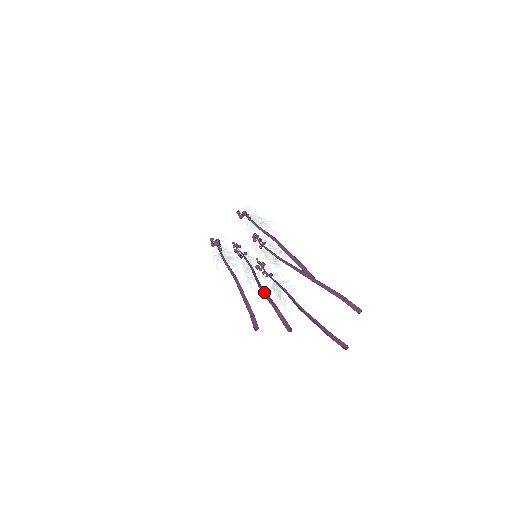
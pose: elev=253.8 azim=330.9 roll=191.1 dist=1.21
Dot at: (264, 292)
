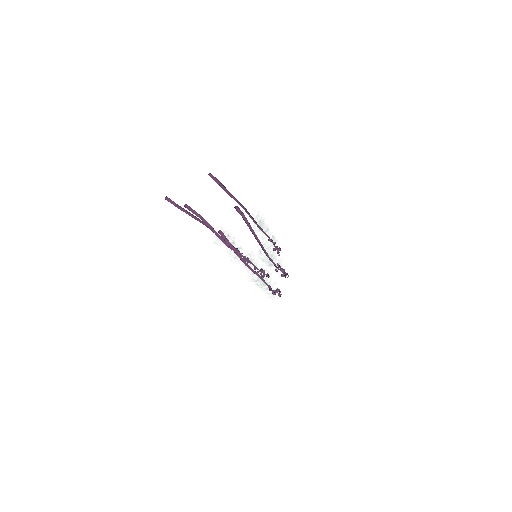
Dot at: (221, 239)
